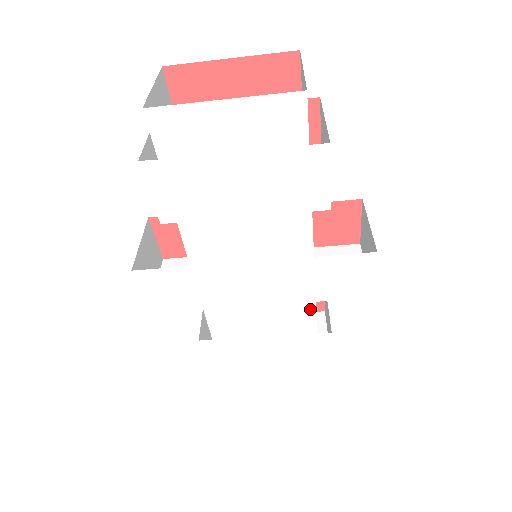
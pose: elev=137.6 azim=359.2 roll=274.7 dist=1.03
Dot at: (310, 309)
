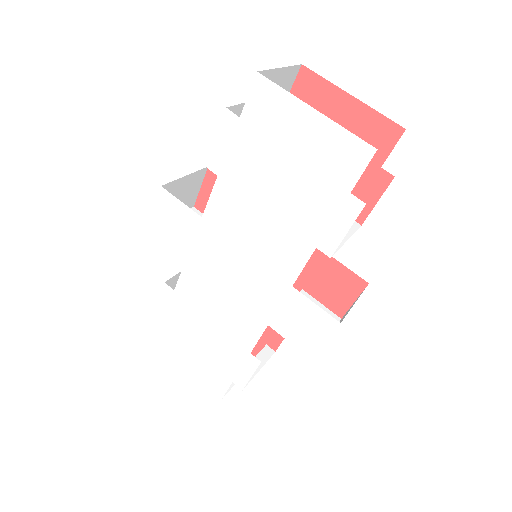
Dot at: (260, 327)
